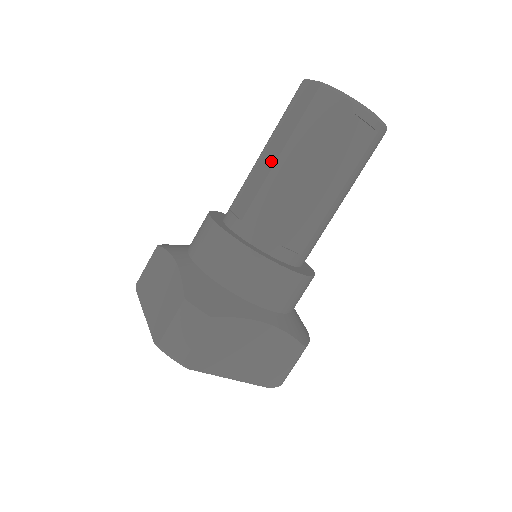
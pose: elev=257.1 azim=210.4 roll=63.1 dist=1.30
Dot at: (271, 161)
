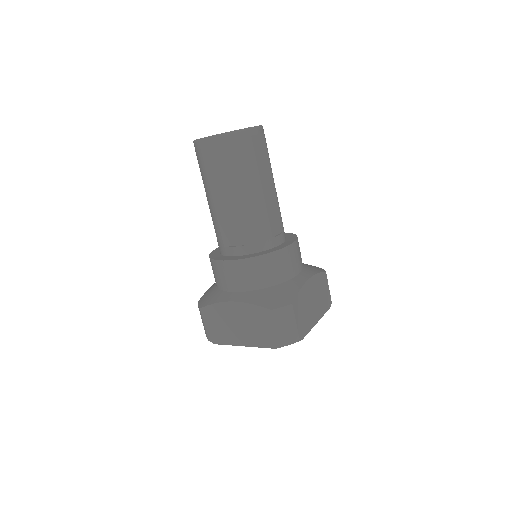
Dot at: (229, 200)
